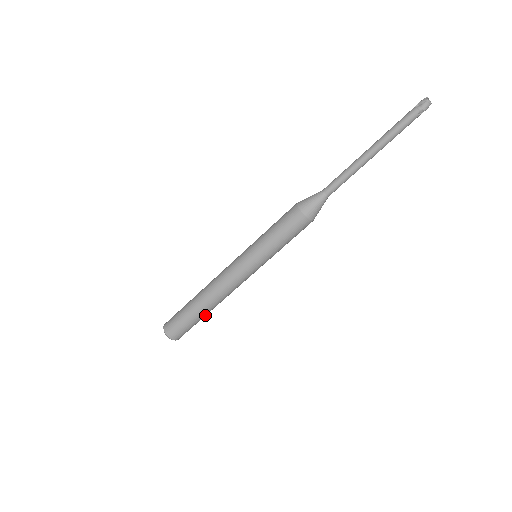
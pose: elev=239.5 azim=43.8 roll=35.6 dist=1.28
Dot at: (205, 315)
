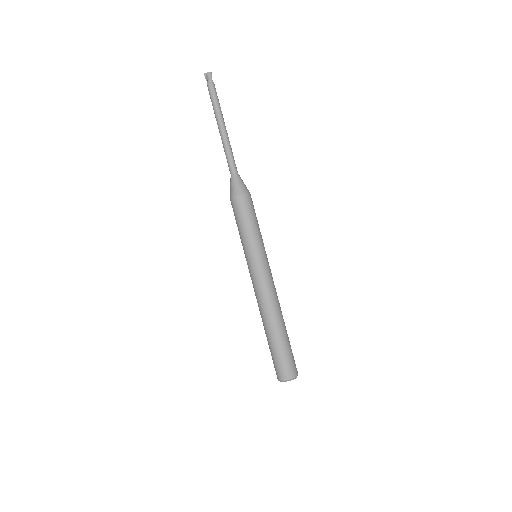
Dot at: (283, 334)
